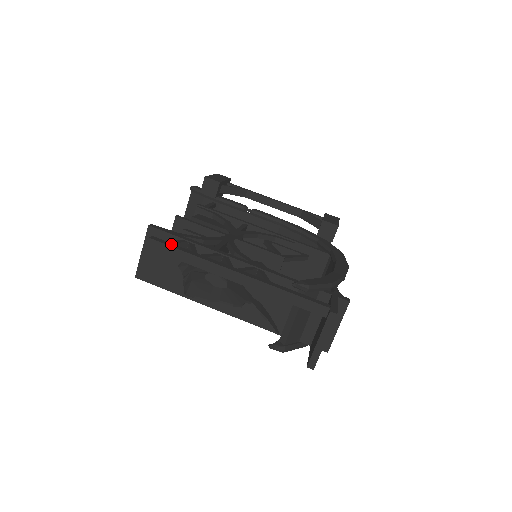
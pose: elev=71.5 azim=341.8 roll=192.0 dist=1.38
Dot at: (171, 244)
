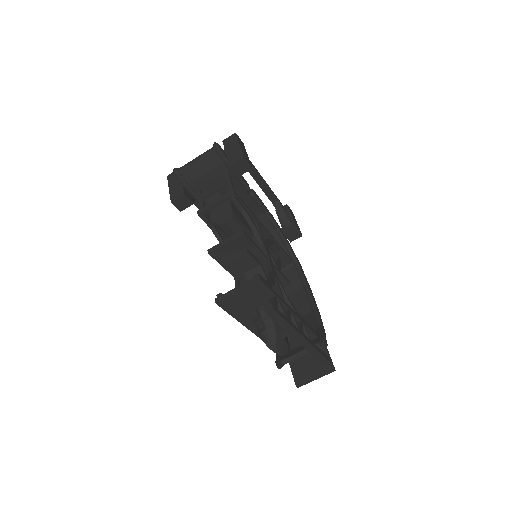
Dot at: (281, 313)
